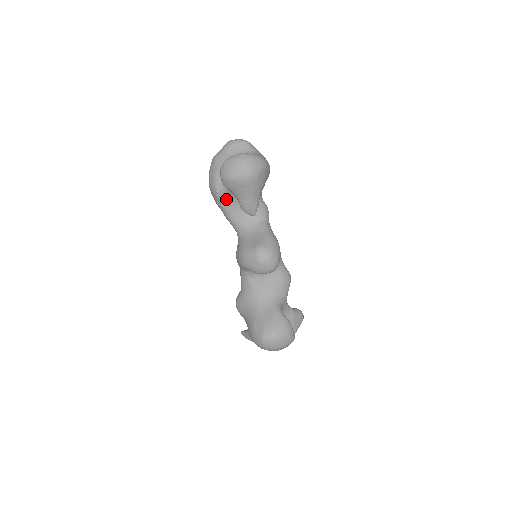
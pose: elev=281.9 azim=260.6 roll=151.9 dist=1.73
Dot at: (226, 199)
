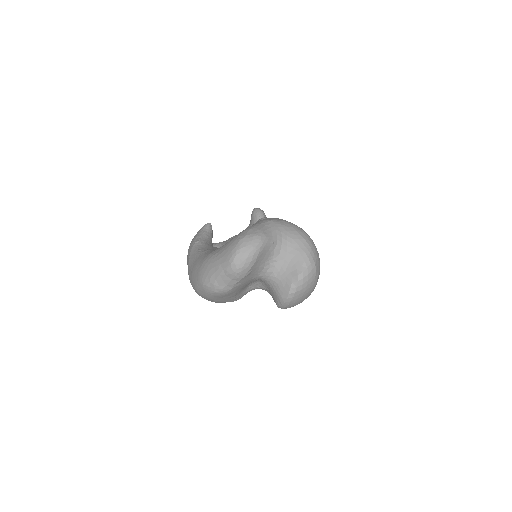
Dot at: occluded
